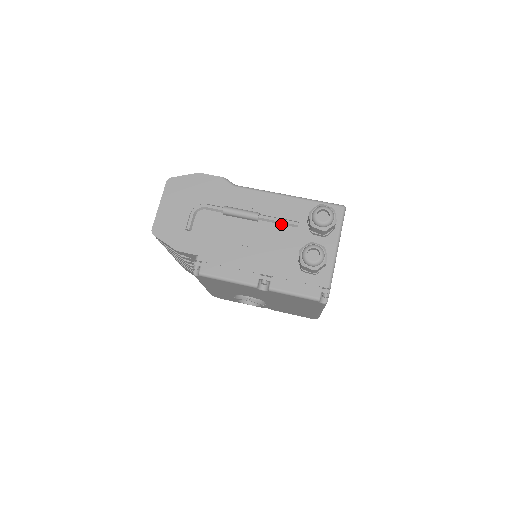
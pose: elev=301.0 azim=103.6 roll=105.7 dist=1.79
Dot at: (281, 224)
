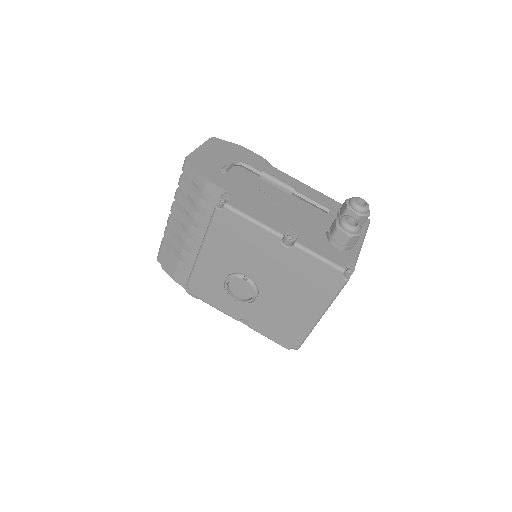
Dot at: (313, 206)
